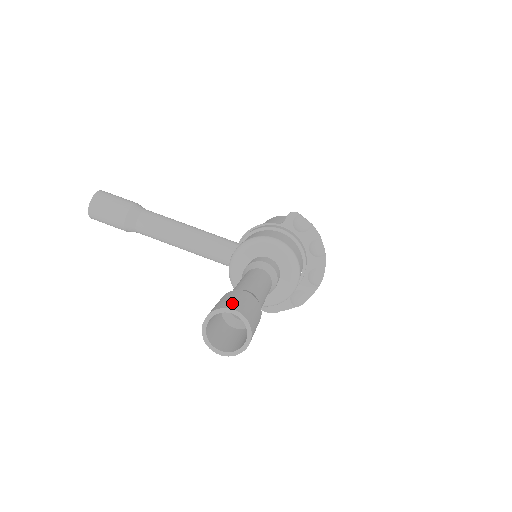
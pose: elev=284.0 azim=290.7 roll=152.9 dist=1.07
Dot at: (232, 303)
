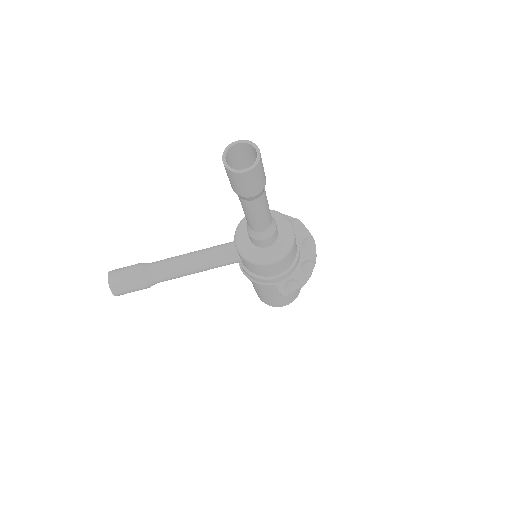
Dot at: (235, 149)
